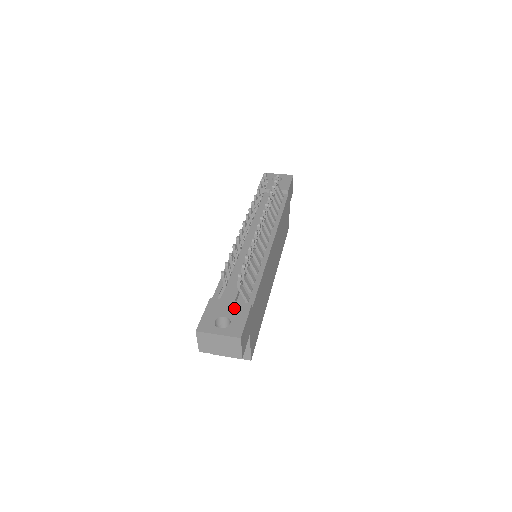
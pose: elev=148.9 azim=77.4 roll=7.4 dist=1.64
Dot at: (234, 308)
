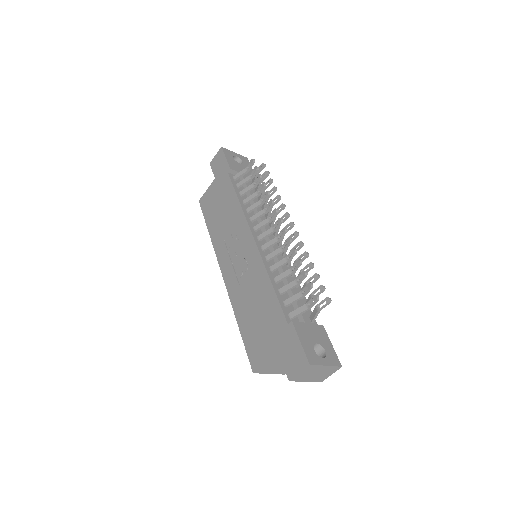
Dot at: (316, 332)
